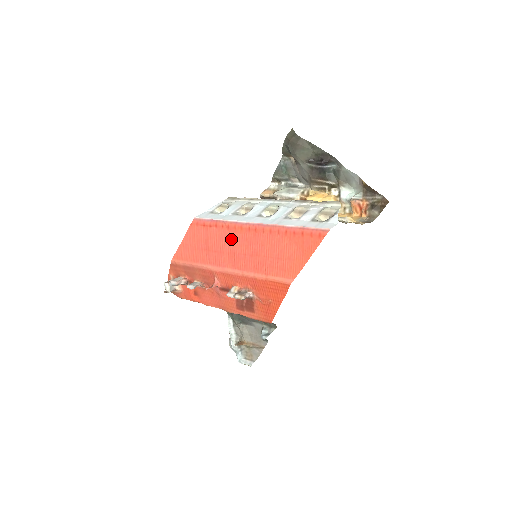
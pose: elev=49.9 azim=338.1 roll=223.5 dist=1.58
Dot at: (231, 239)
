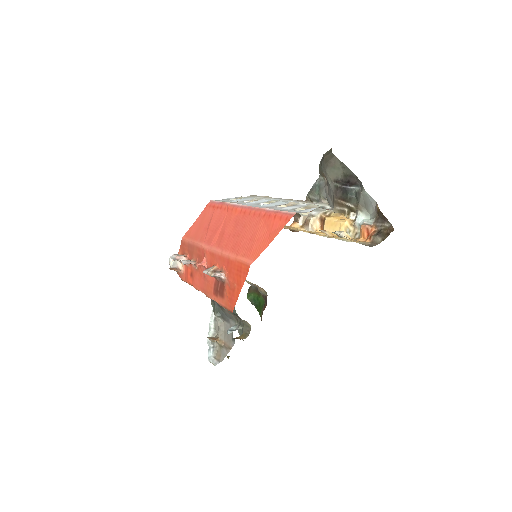
Dot at: (226, 220)
